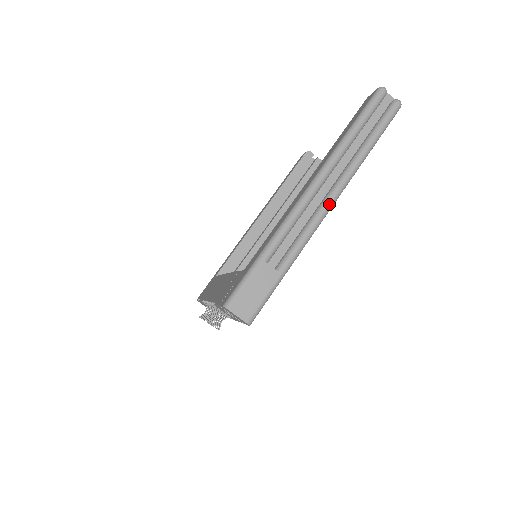
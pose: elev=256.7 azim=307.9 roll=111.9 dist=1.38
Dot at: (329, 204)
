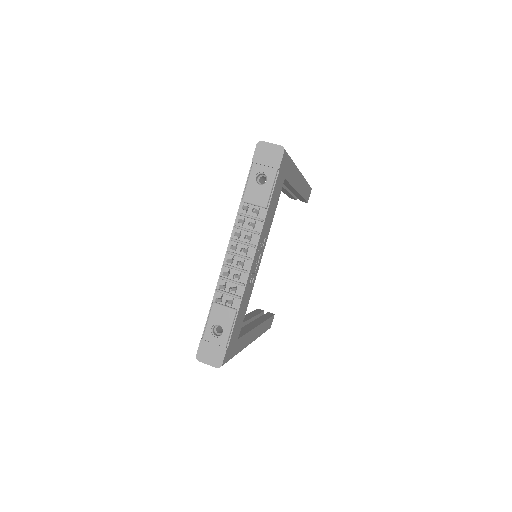
Dot at: occluded
